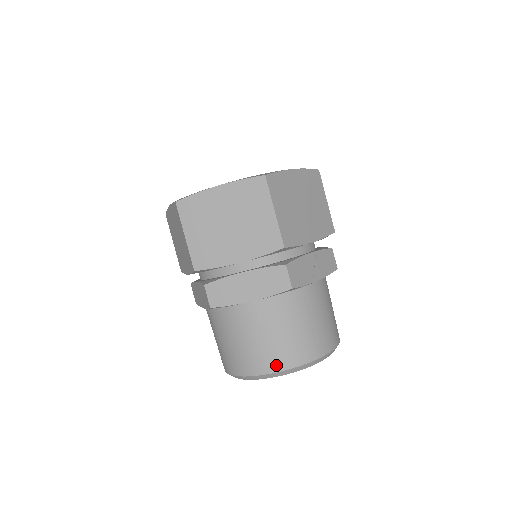
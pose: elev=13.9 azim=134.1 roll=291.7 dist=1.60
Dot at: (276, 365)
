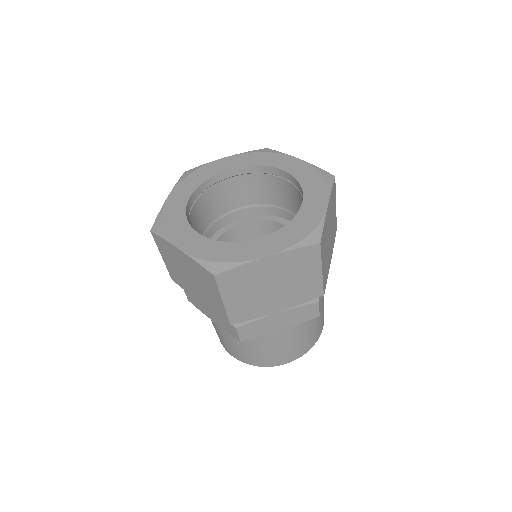
Dot at: (291, 359)
